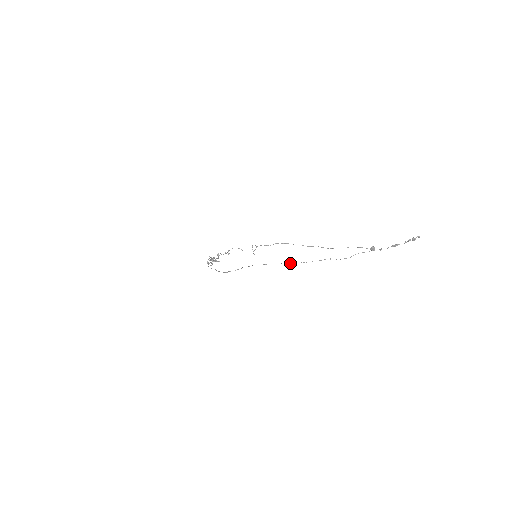
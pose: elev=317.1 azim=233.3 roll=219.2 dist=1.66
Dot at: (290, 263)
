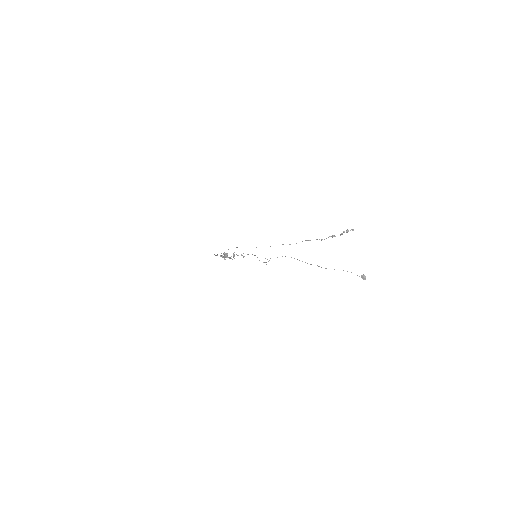
Dot at: occluded
